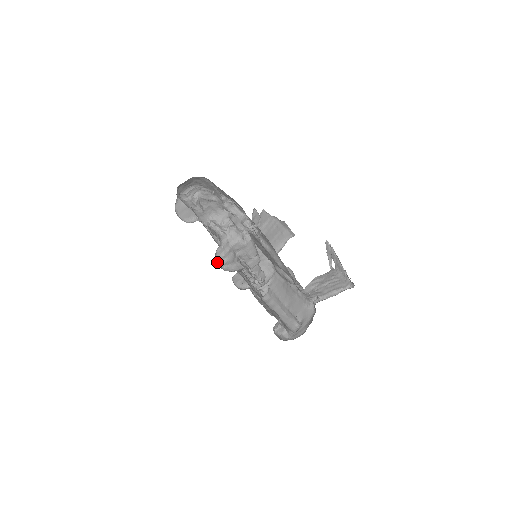
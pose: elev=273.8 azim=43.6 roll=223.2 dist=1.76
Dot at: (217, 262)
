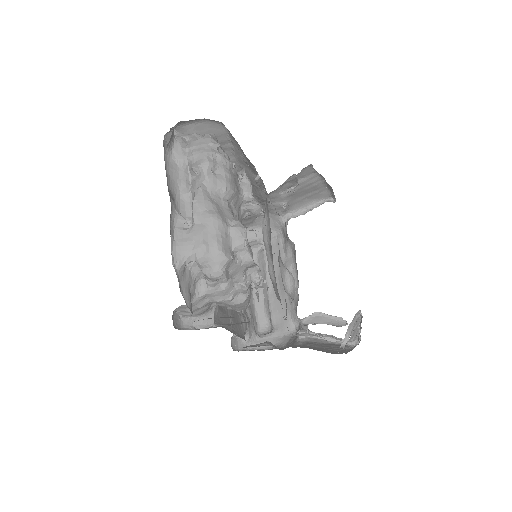
Dot at: (175, 312)
